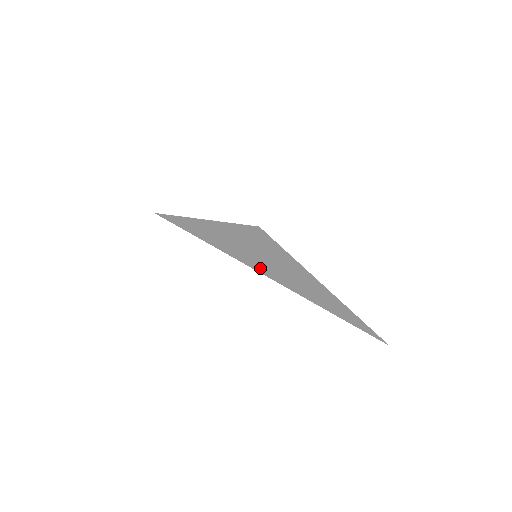
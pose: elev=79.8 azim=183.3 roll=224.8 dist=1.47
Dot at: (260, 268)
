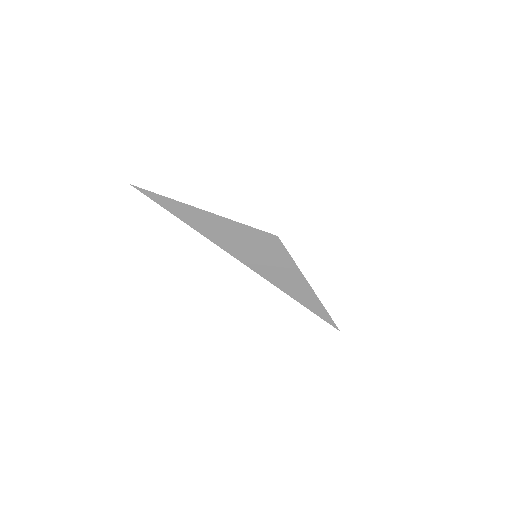
Dot at: (254, 266)
